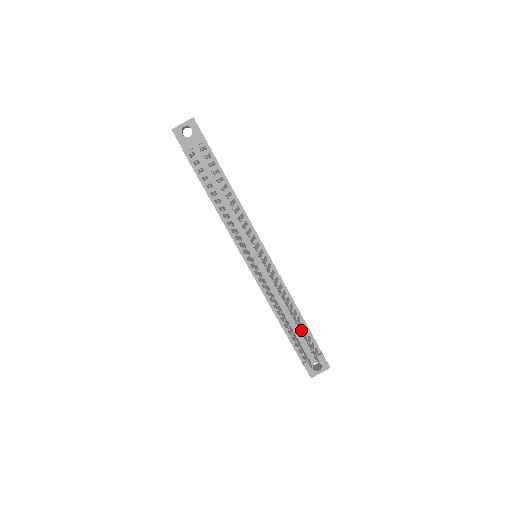
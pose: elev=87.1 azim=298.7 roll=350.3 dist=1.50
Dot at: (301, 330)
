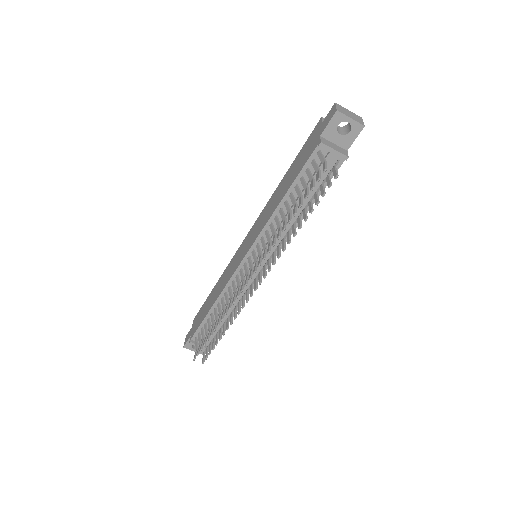
Dot at: occluded
